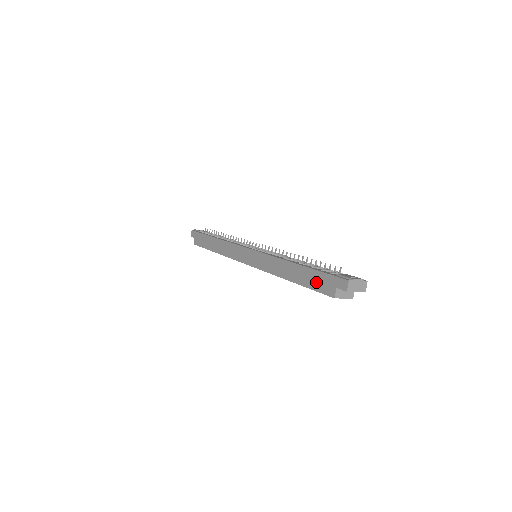
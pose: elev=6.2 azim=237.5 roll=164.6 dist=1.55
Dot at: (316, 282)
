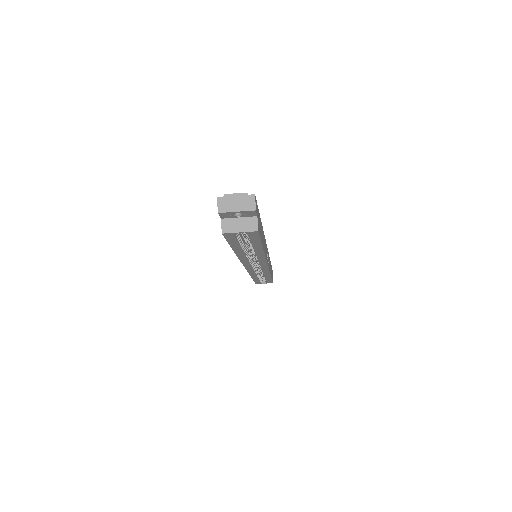
Dot at: occluded
